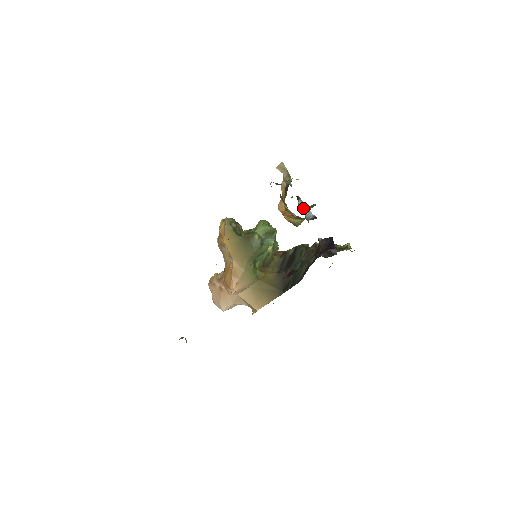
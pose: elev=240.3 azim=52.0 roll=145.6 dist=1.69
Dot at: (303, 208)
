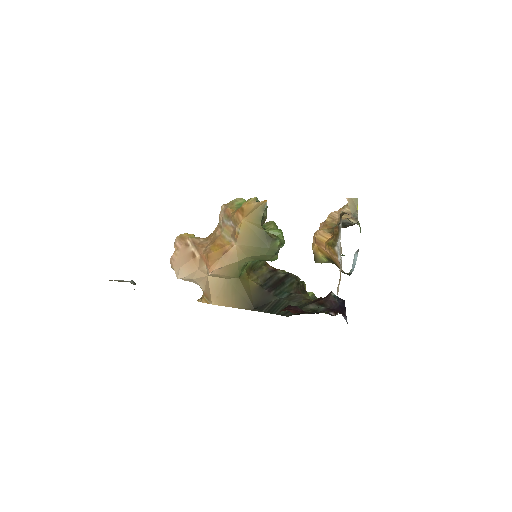
Dot at: (354, 260)
